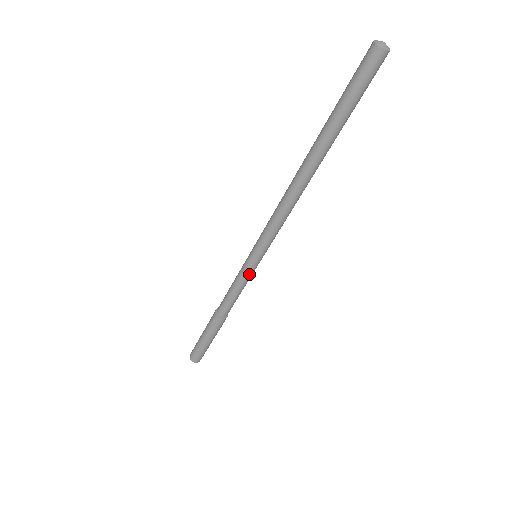
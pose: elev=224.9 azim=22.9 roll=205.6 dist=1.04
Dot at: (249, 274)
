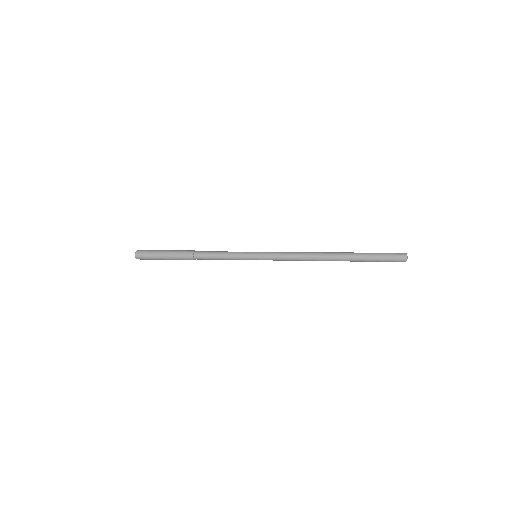
Dot at: (243, 259)
